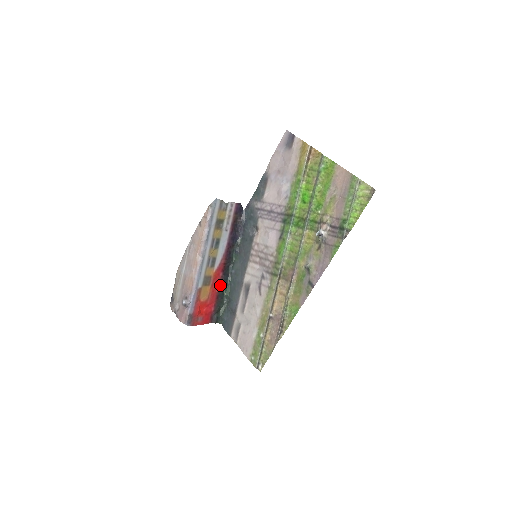
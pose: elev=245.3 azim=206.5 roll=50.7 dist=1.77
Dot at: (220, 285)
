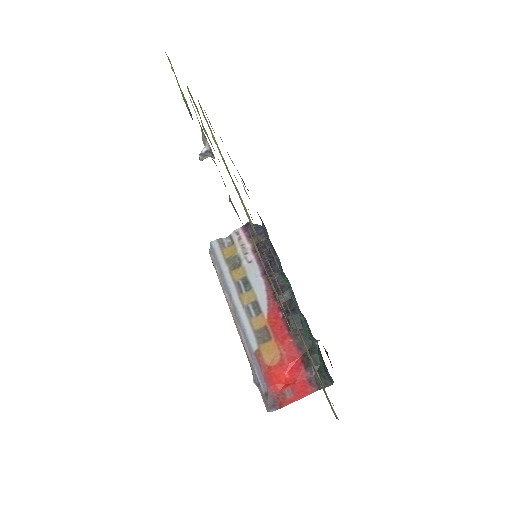
Dot at: occluded
